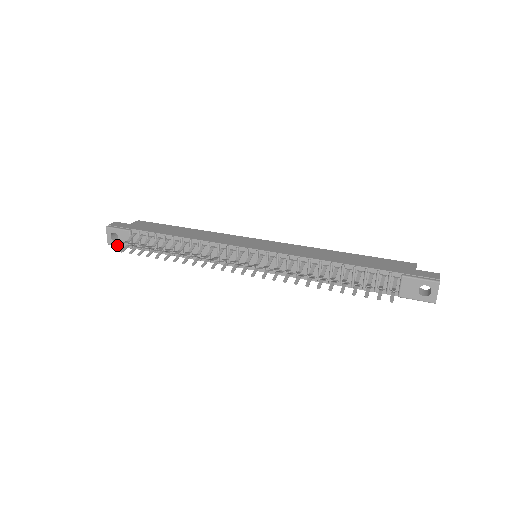
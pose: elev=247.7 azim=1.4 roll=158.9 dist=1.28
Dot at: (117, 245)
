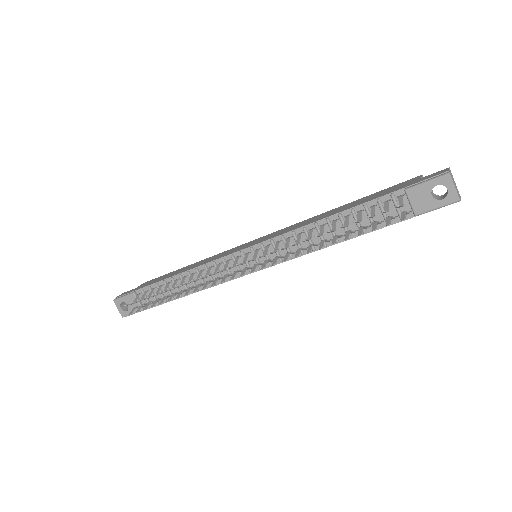
Dot at: occluded
